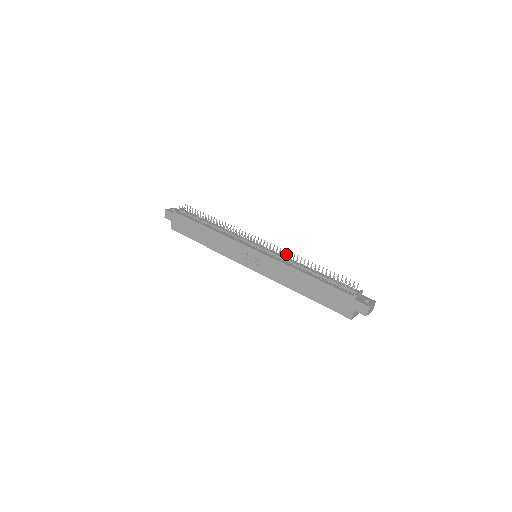
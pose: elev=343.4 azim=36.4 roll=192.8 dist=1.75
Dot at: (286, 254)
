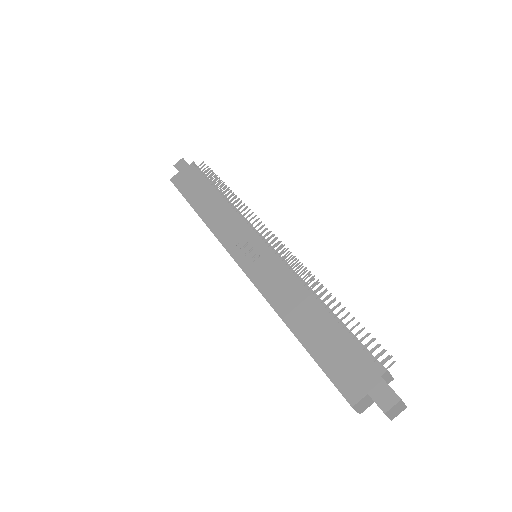
Dot at: occluded
